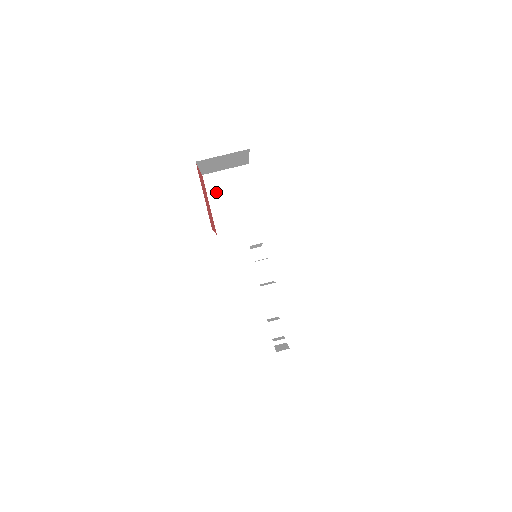
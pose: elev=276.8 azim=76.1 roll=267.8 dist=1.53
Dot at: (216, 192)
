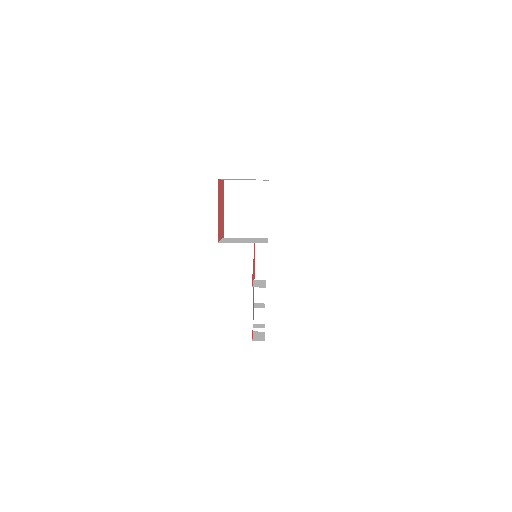
Dot at: (232, 199)
